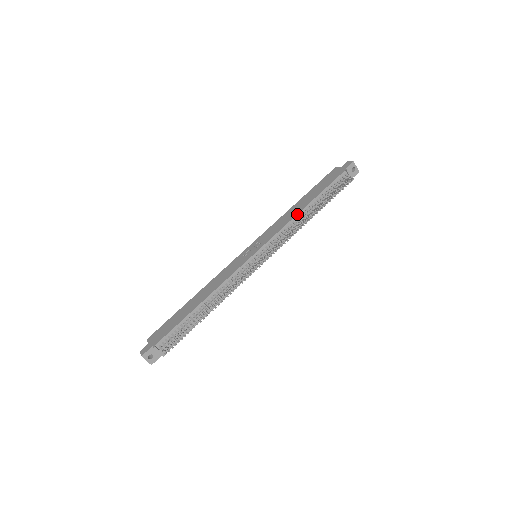
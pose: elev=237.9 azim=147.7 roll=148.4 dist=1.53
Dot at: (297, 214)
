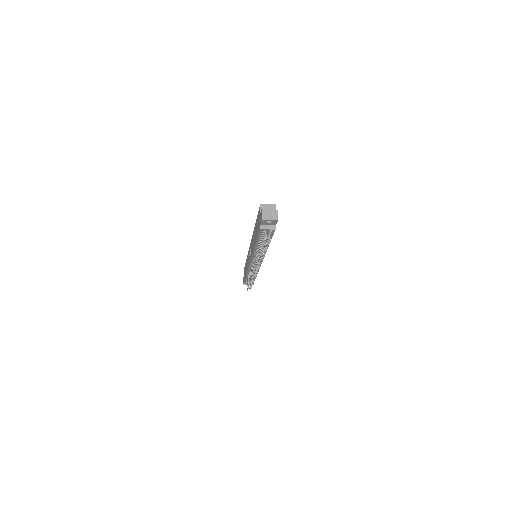
Dot at: (253, 249)
